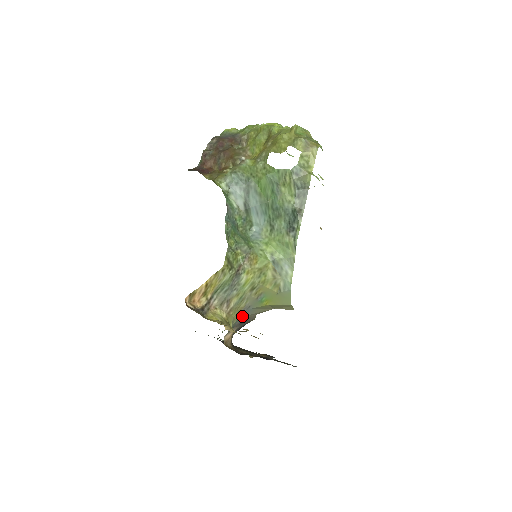
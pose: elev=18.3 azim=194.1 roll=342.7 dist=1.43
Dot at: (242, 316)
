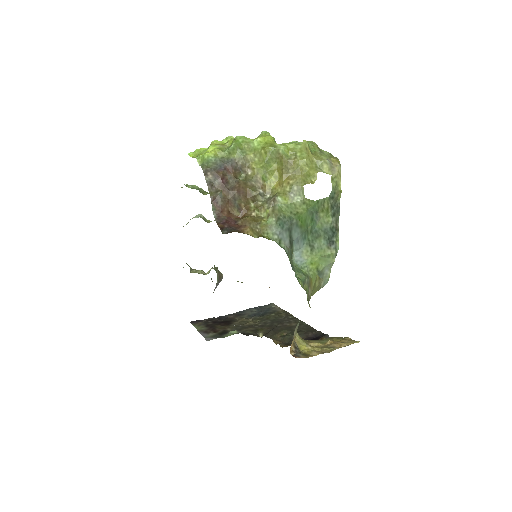
Dot at: occluded
